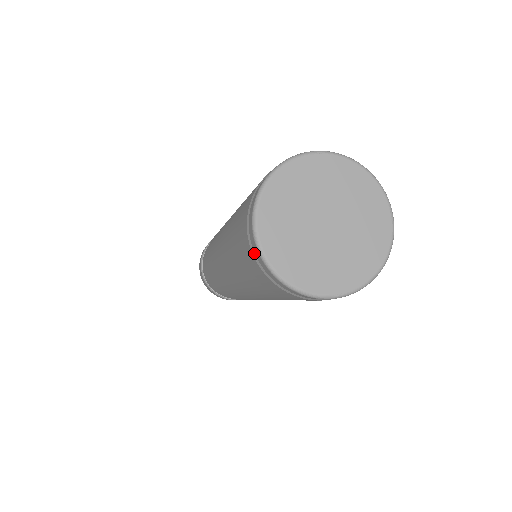
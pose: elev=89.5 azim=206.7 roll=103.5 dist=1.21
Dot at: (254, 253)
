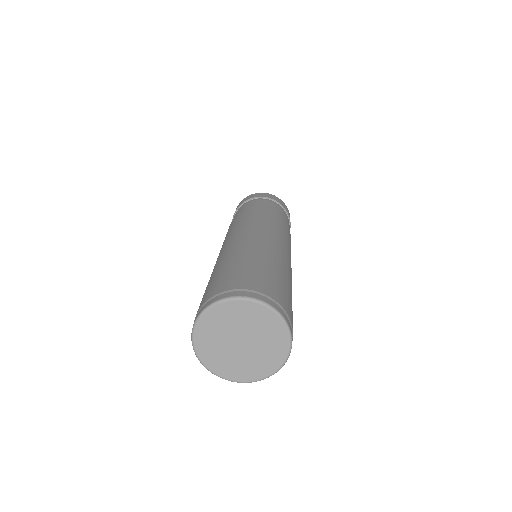
Dot at: occluded
